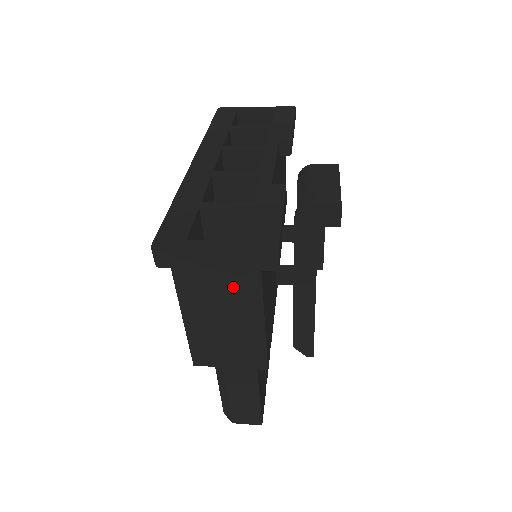
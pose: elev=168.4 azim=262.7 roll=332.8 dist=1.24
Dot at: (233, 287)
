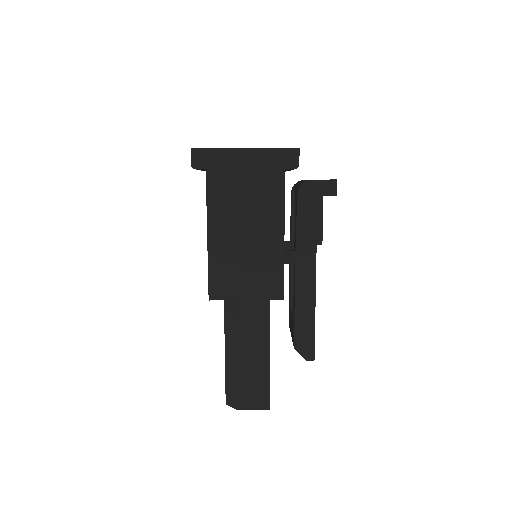
Dot at: (259, 189)
